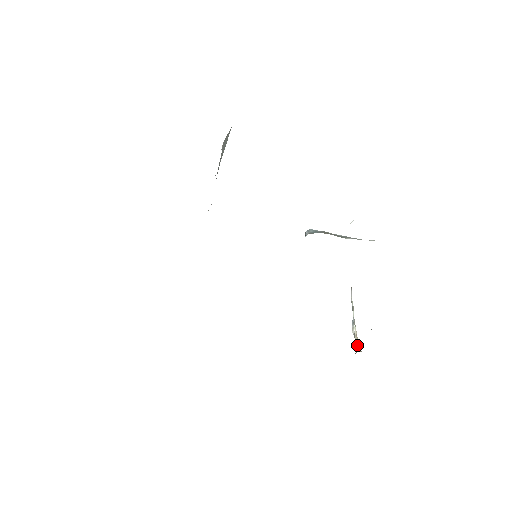
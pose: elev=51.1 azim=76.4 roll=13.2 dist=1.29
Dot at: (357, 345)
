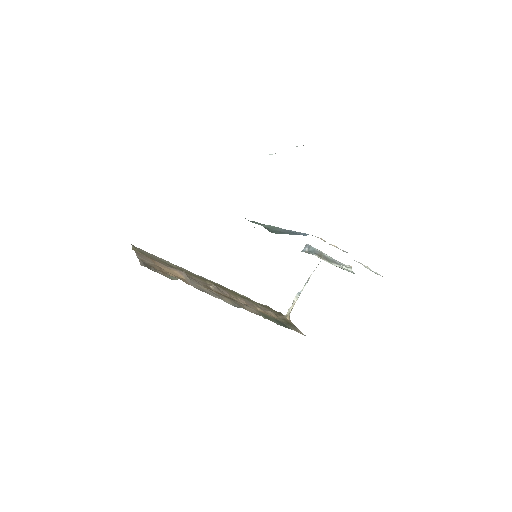
Dot at: (290, 311)
